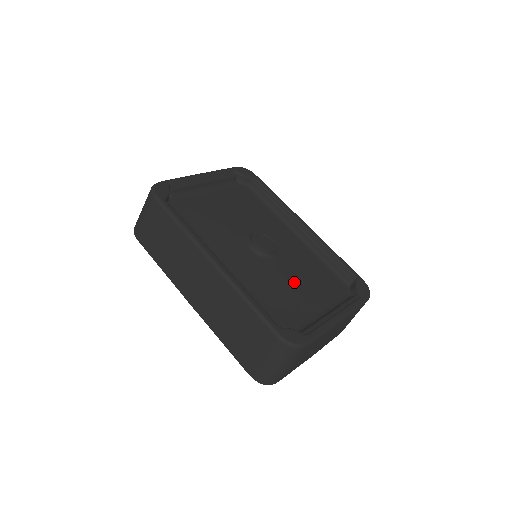
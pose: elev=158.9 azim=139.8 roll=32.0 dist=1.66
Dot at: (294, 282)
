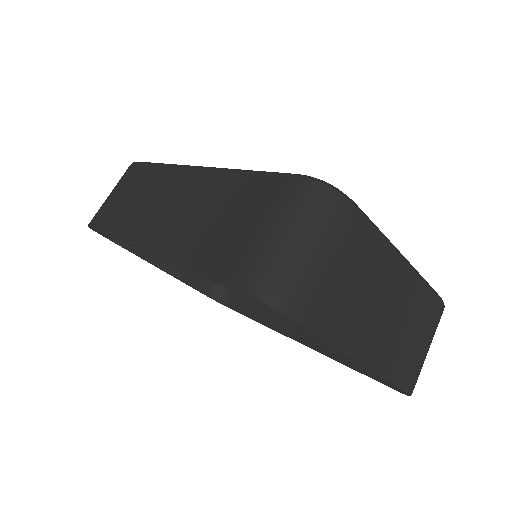
Dot at: occluded
